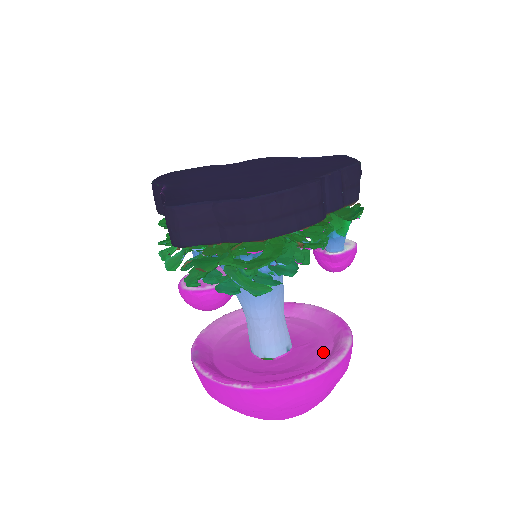
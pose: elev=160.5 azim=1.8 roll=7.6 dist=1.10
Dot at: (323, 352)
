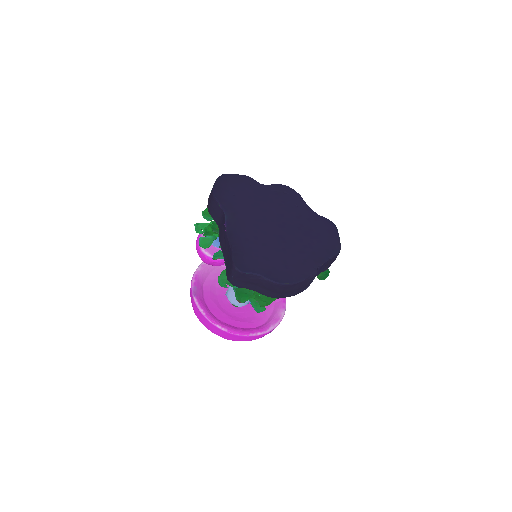
Dot at: (267, 313)
